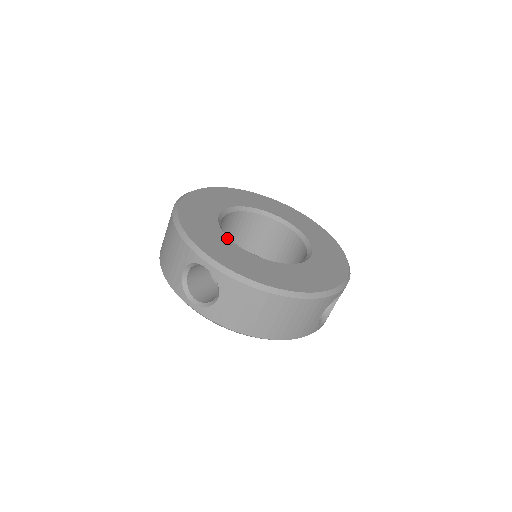
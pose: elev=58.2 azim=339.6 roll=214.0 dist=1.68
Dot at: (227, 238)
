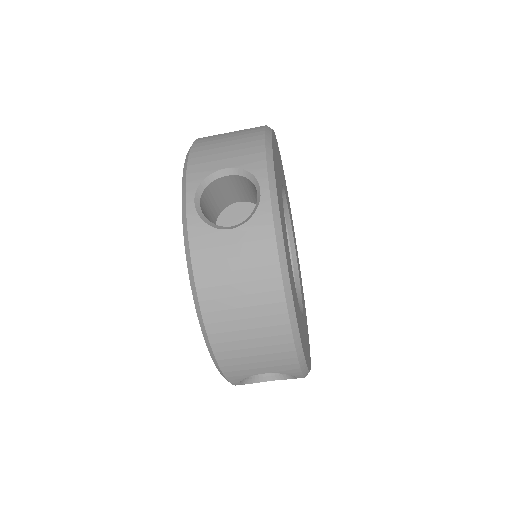
Dot at: occluded
